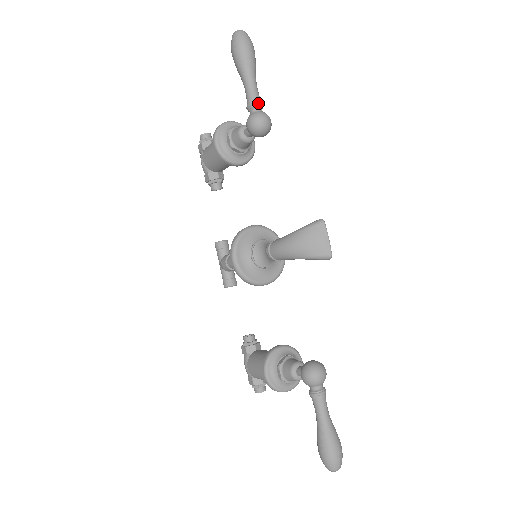
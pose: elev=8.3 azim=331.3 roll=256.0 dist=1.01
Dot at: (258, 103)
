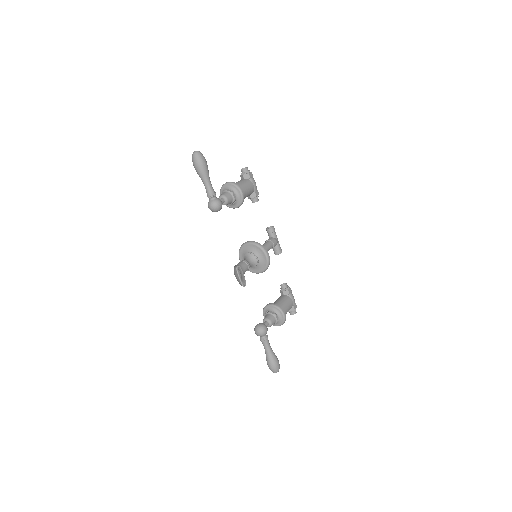
Dot at: (208, 197)
